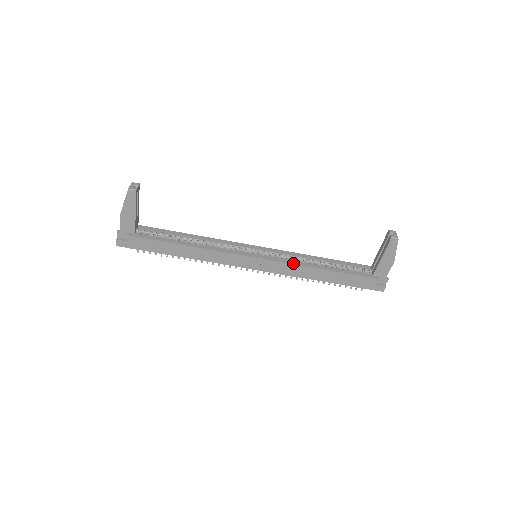
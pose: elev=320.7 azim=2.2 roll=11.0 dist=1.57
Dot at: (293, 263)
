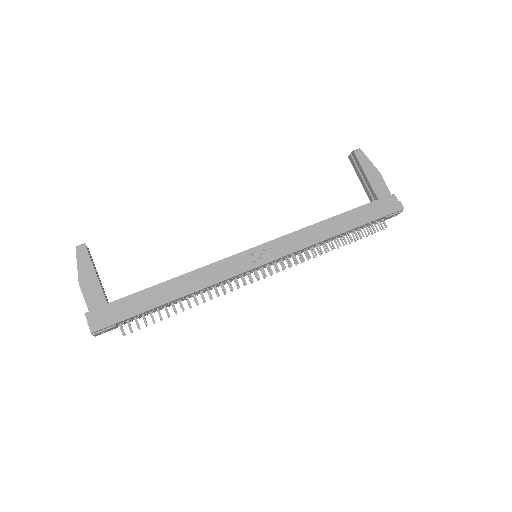
Dot at: (295, 231)
